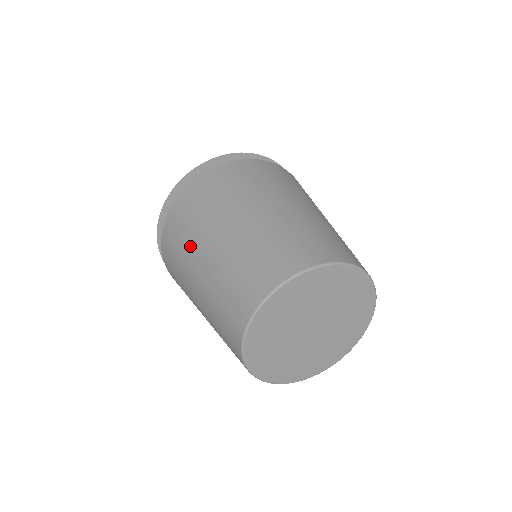
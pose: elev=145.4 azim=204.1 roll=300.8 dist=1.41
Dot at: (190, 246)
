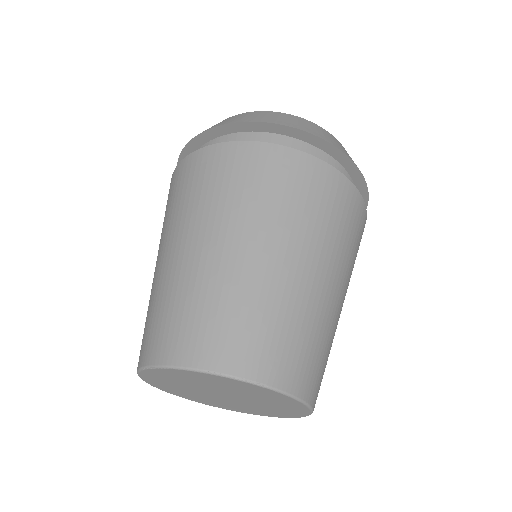
Dot at: occluded
